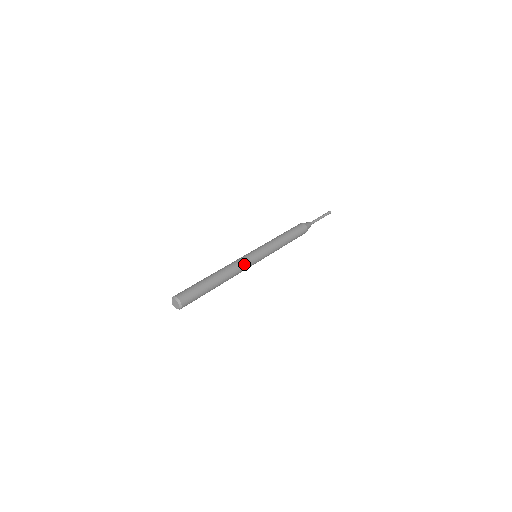
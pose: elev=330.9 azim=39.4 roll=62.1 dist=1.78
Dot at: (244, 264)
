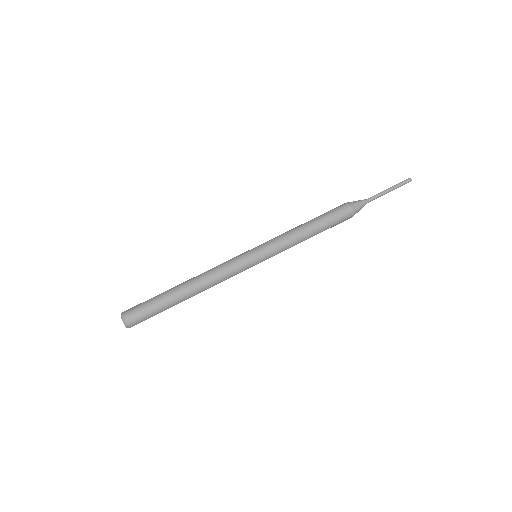
Dot at: (229, 270)
